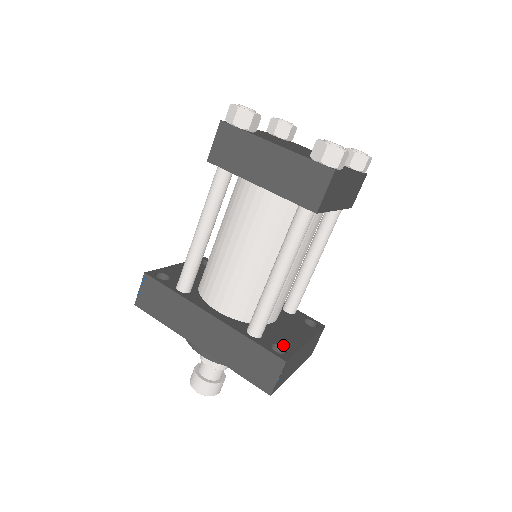
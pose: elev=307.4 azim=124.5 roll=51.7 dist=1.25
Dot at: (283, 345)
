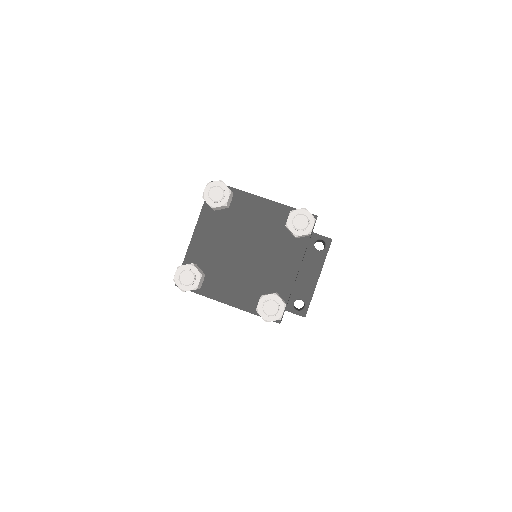
Dot at: (301, 298)
